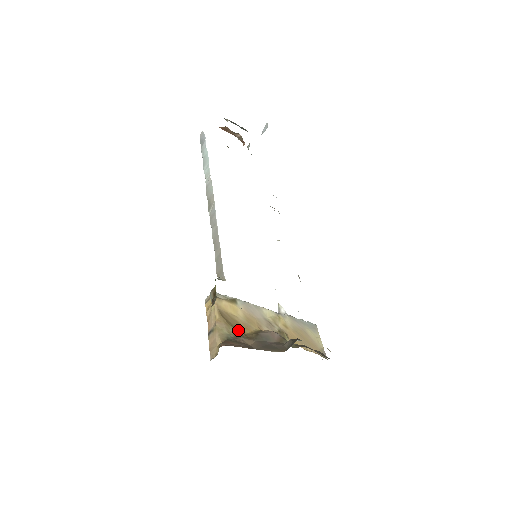
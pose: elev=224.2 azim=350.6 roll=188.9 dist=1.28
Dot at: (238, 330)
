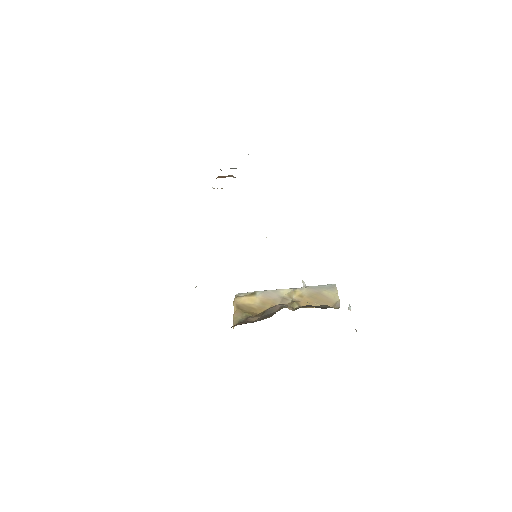
Dot at: (250, 313)
